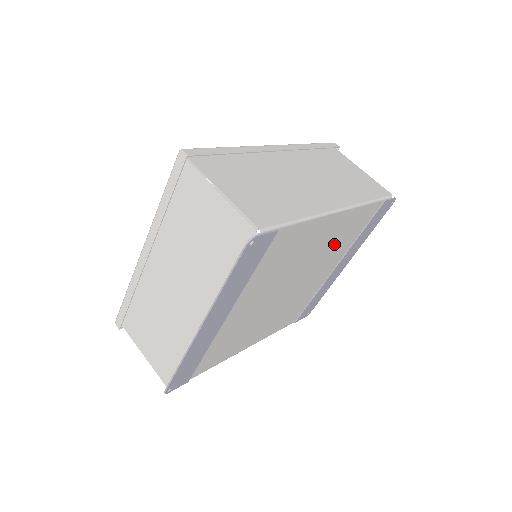
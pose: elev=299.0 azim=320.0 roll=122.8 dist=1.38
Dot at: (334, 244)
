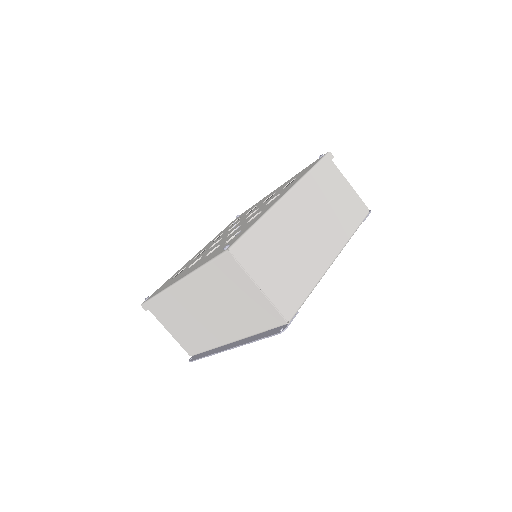
Dot at: occluded
